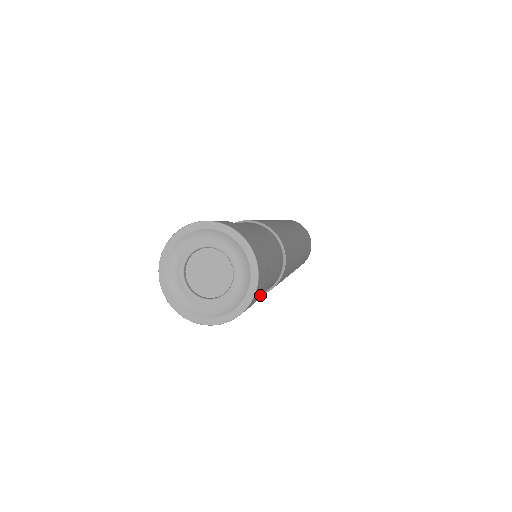
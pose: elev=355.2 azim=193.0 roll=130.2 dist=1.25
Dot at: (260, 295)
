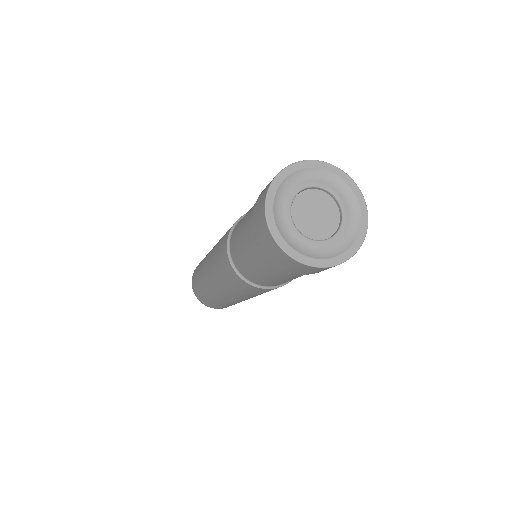
Dot at: occluded
